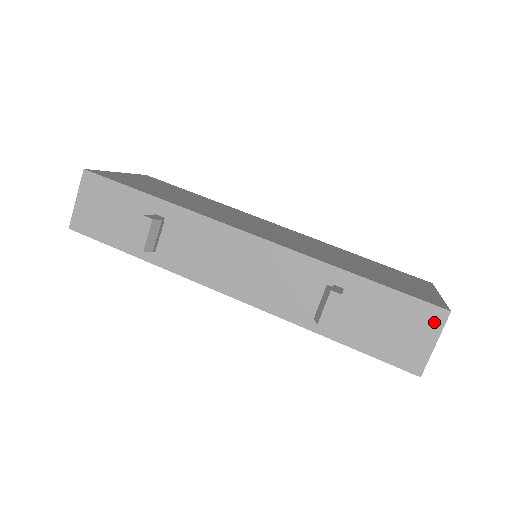
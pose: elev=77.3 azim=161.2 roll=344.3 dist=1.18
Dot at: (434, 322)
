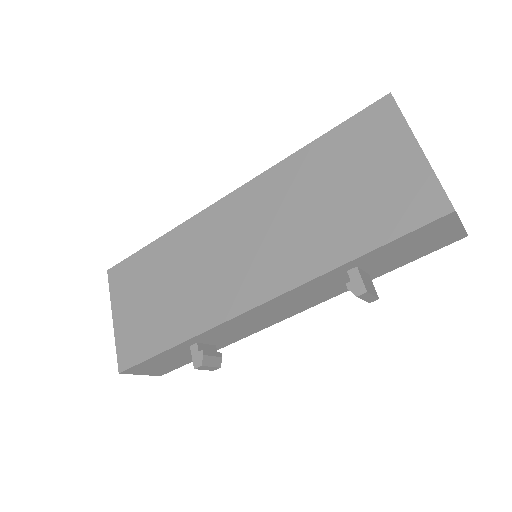
Dot at: (447, 222)
